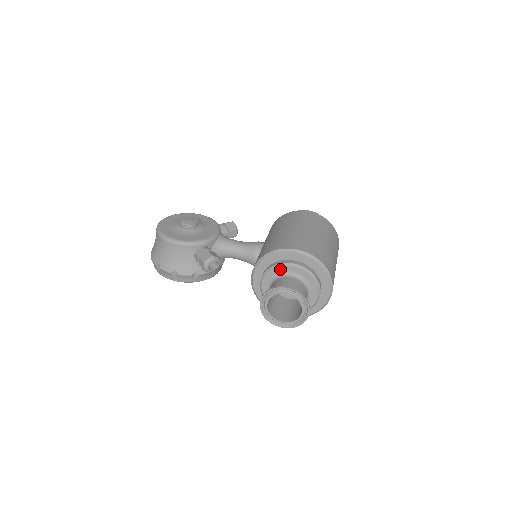
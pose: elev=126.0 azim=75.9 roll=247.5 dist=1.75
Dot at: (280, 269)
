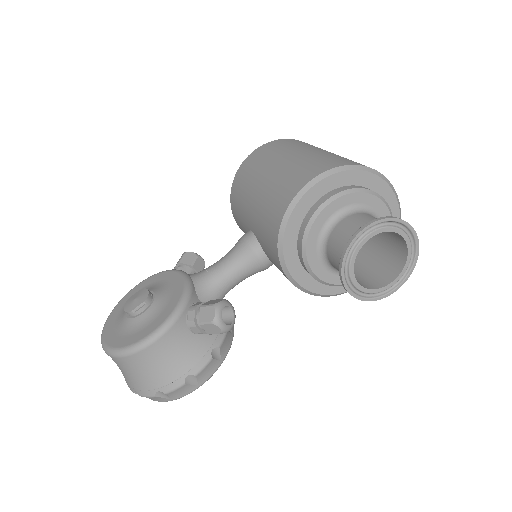
Dot at: (317, 225)
